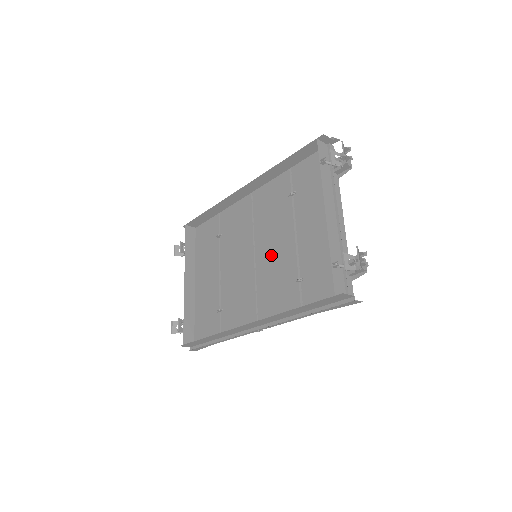
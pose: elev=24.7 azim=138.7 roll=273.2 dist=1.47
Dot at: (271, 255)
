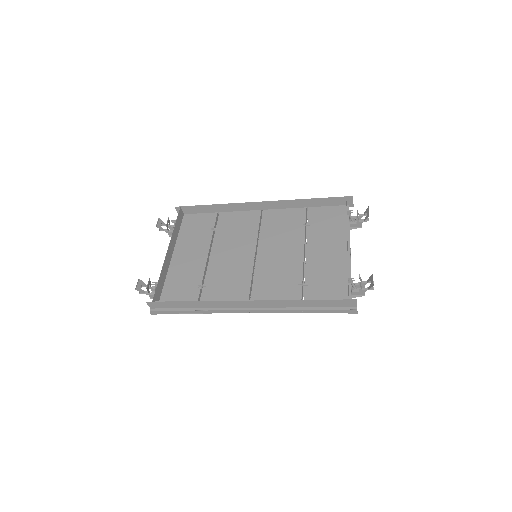
Dot at: (275, 259)
